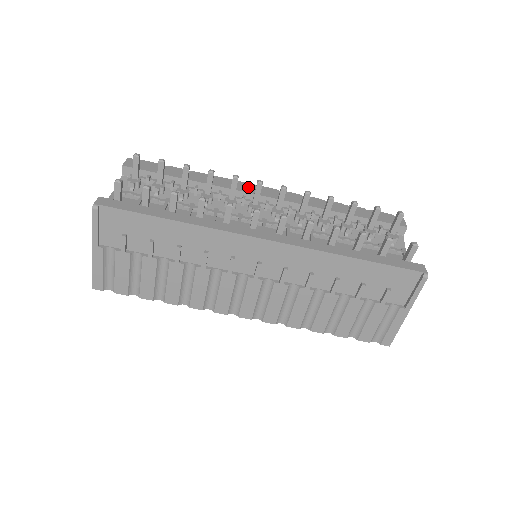
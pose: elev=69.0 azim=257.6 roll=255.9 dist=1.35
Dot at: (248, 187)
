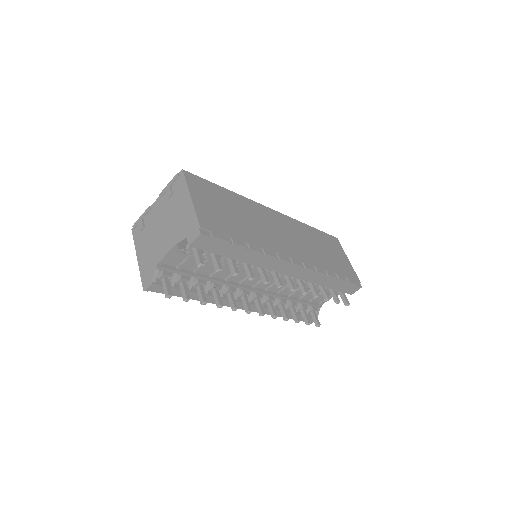
Dot at: (280, 266)
